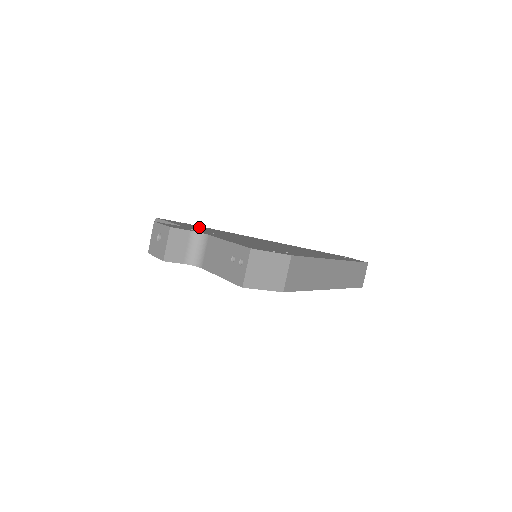
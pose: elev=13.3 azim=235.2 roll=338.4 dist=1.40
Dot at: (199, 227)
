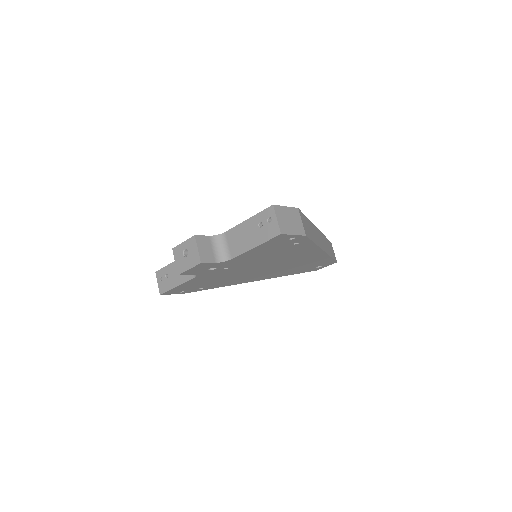
Dot at: occluded
